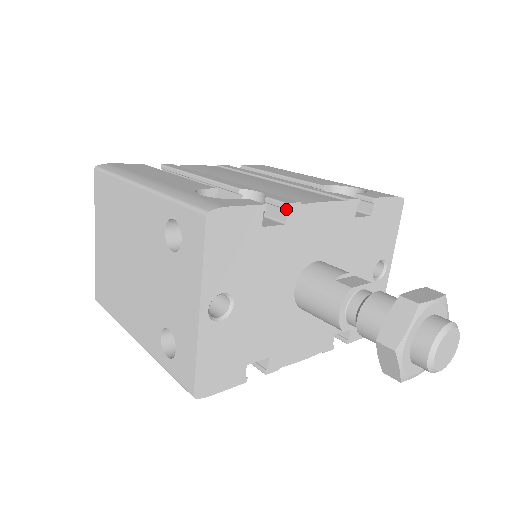
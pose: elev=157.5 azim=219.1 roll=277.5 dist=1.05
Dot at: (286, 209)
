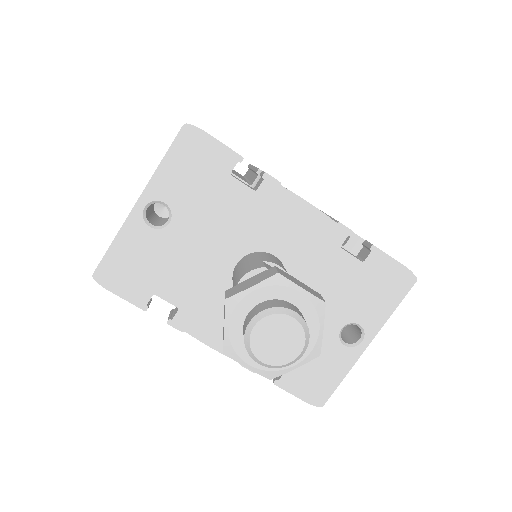
Dot at: (263, 178)
